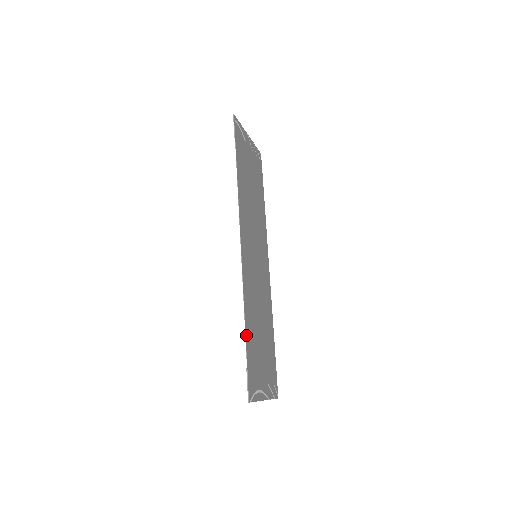
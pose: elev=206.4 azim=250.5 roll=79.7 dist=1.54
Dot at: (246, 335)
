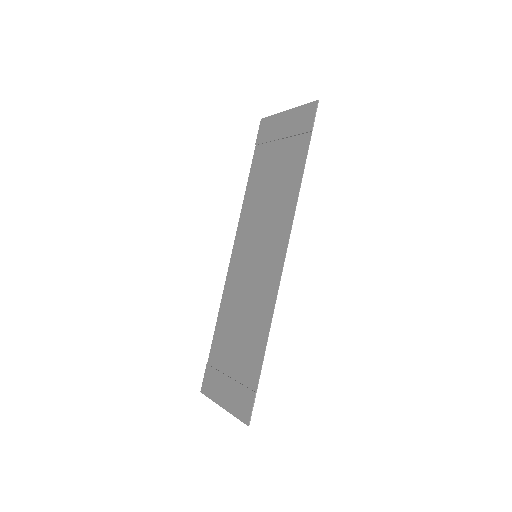
Dot at: (262, 358)
